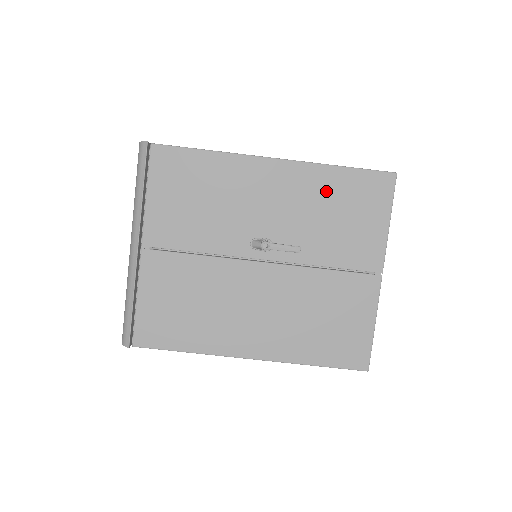
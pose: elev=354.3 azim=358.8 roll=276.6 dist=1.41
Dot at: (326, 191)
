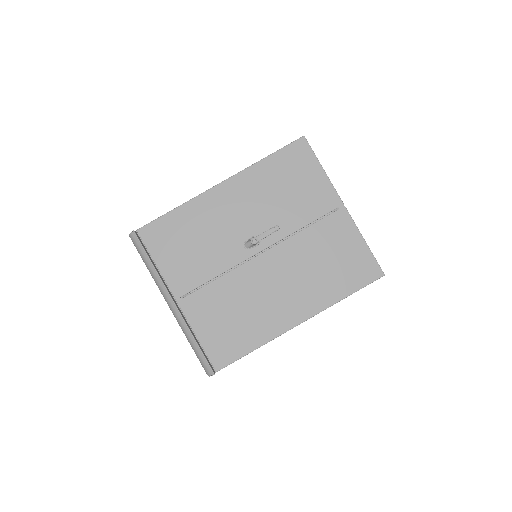
Dot at: (268, 179)
